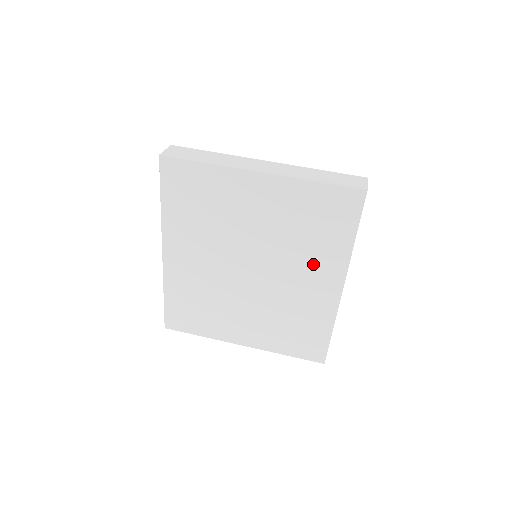
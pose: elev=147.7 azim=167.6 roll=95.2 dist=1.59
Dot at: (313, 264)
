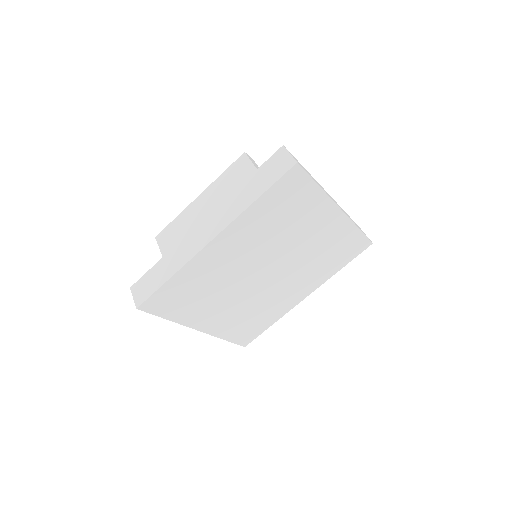
Dot at: (307, 278)
